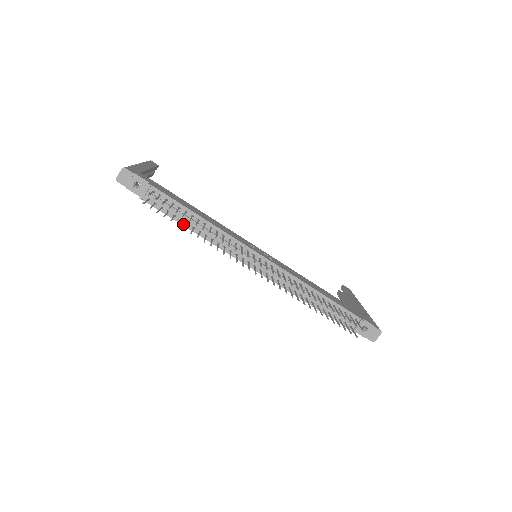
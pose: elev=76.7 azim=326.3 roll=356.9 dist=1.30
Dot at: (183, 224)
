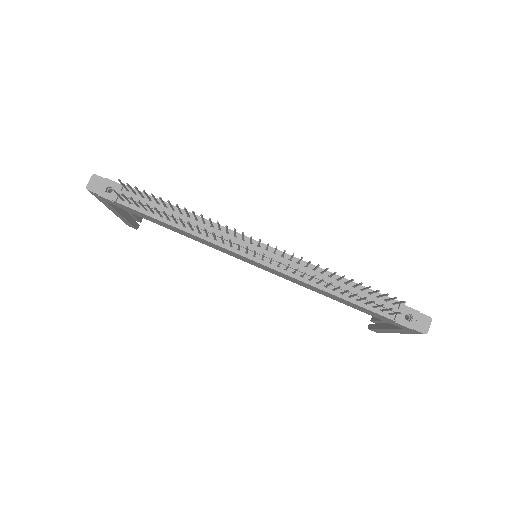
Dot at: (164, 221)
